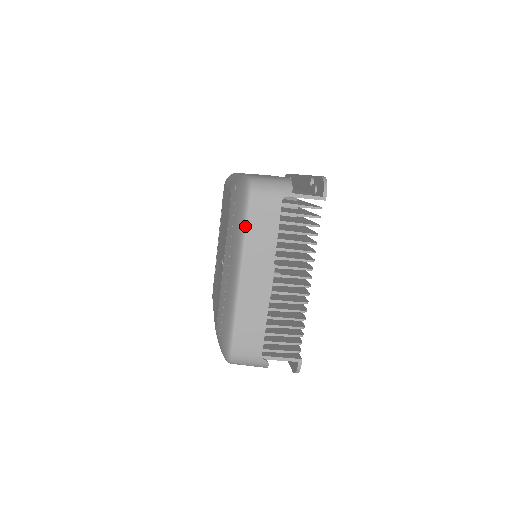
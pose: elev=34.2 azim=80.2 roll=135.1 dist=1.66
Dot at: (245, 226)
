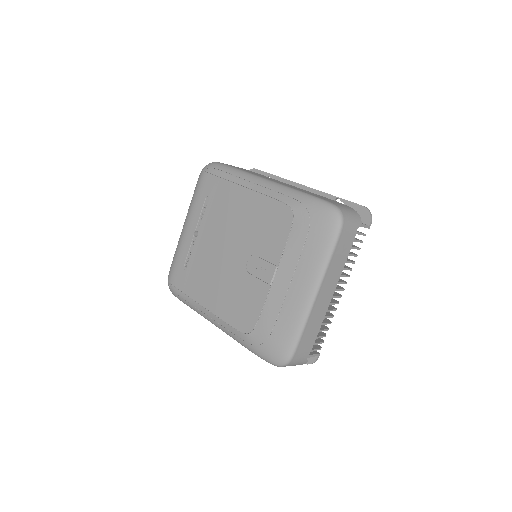
Dot at: (332, 251)
